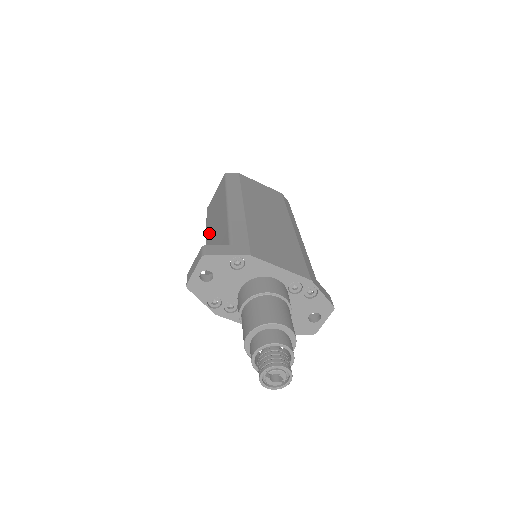
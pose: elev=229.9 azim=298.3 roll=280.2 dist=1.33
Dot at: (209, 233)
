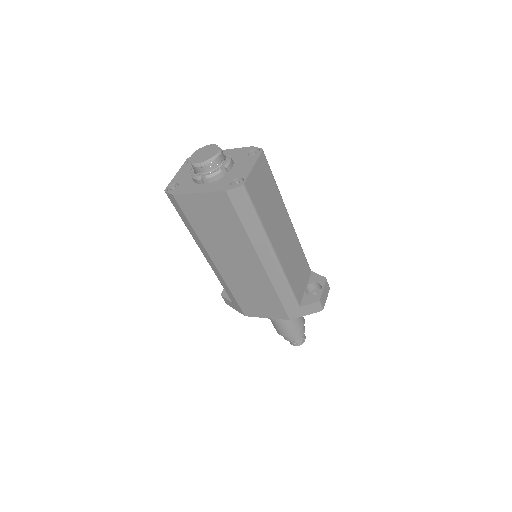
Dot at: occluded
